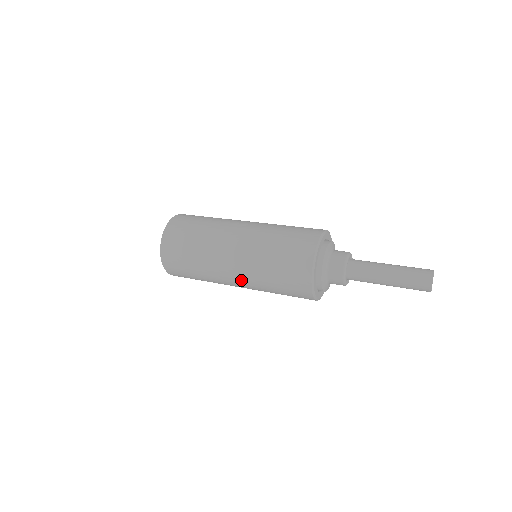
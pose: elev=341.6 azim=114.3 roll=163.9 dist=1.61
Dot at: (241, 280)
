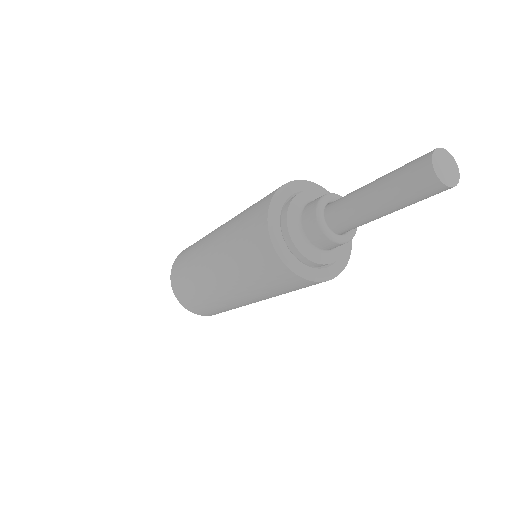
Dot at: (220, 274)
